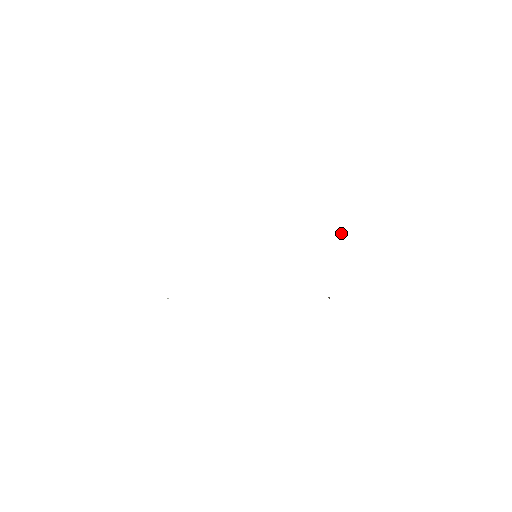
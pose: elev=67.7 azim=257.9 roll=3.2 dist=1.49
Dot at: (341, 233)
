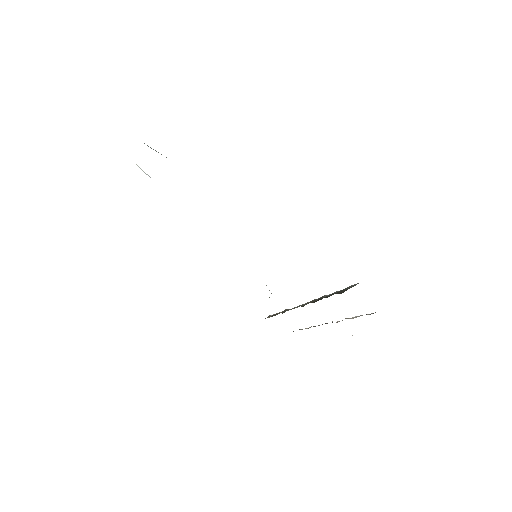
Dot at: occluded
